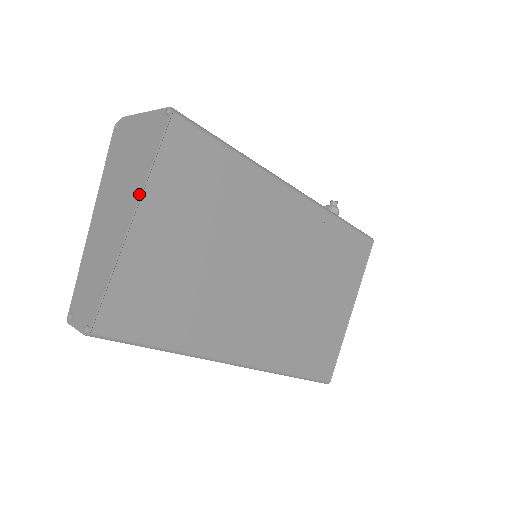
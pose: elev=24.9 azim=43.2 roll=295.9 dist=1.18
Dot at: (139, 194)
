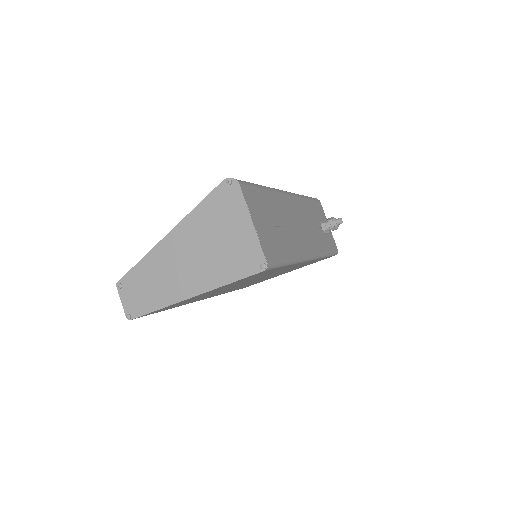
Dot at: (207, 290)
